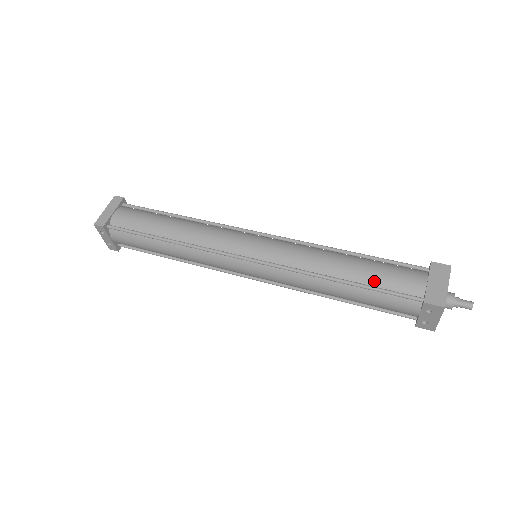
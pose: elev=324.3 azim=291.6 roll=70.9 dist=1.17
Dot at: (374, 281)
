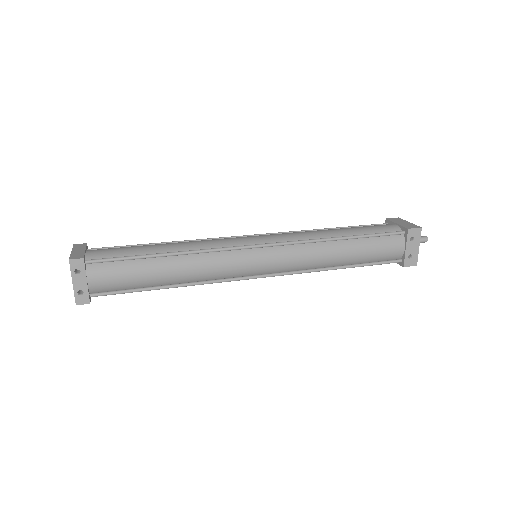
Dot at: (365, 232)
